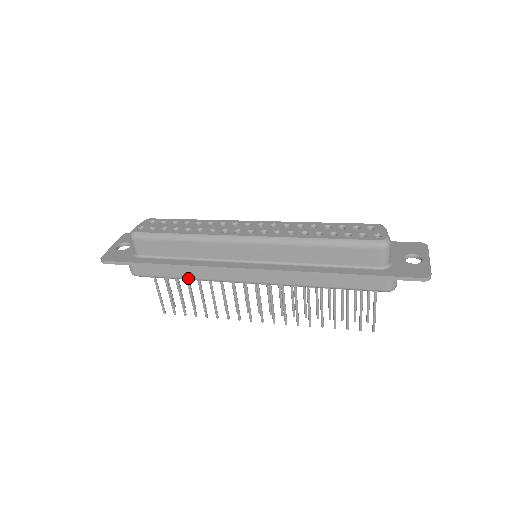
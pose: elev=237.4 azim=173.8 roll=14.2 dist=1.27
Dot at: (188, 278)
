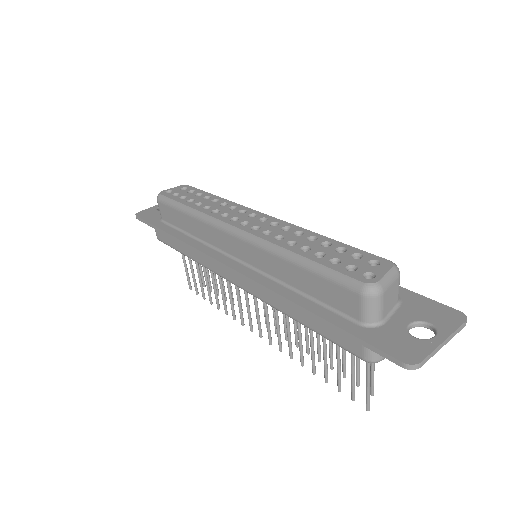
Dot at: (190, 257)
